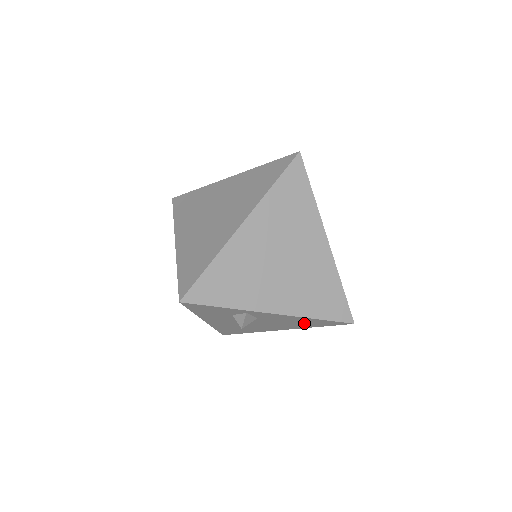
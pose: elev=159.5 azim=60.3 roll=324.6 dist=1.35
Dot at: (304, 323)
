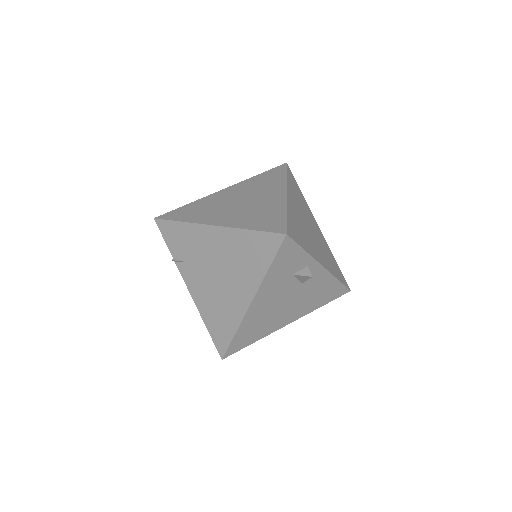
Dot at: (321, 295)
